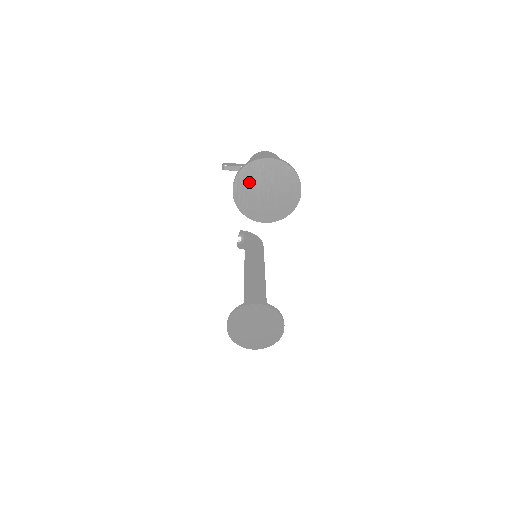
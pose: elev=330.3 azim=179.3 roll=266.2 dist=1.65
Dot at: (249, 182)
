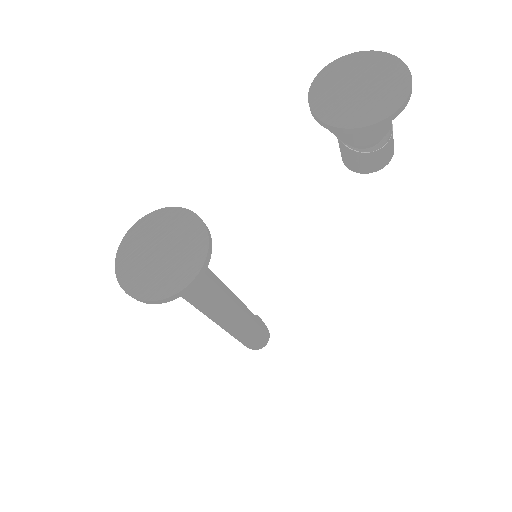
Dot at: (350, 69)
